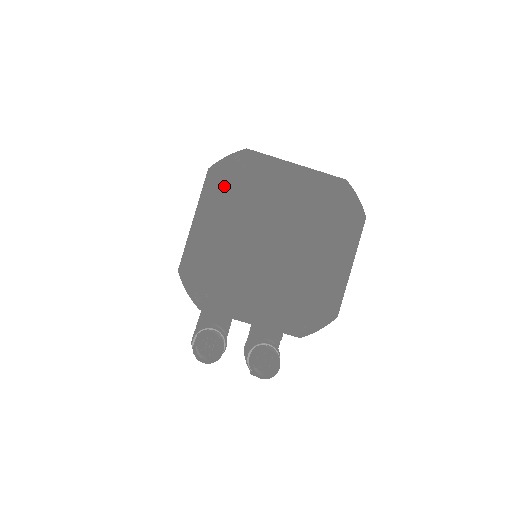
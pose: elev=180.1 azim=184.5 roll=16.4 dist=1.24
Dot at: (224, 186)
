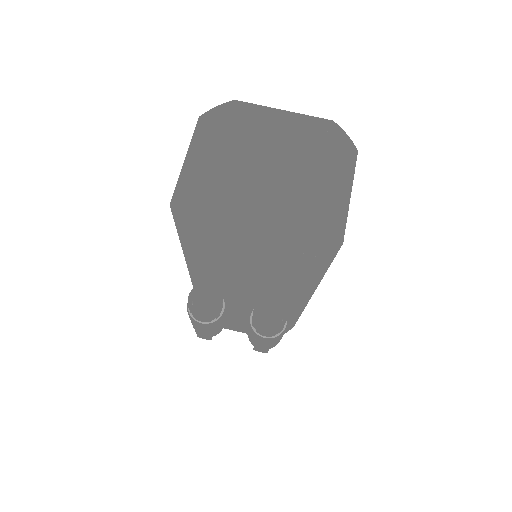
Dot at: (215, 130)
